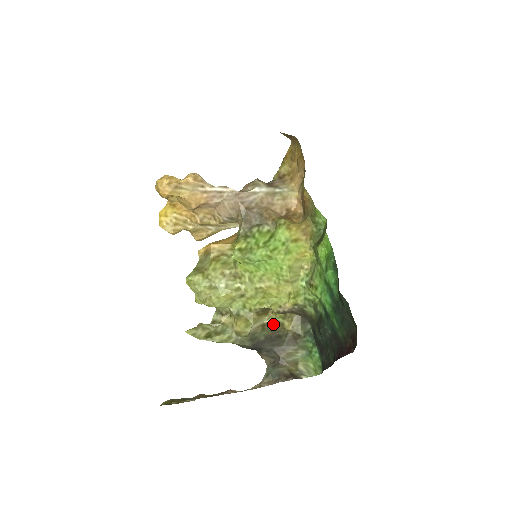
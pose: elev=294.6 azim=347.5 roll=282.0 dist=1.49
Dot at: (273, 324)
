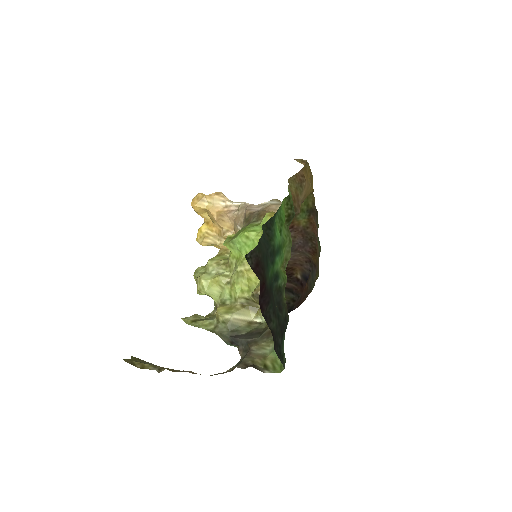
Dot at: (262, 324)
